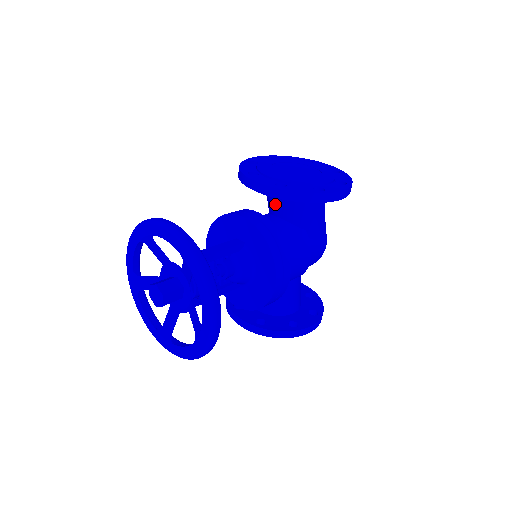
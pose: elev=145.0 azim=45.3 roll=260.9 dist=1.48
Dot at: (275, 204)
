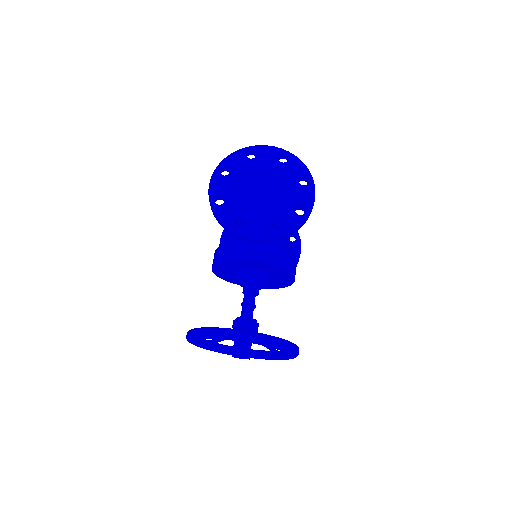
Dot at: occluded
